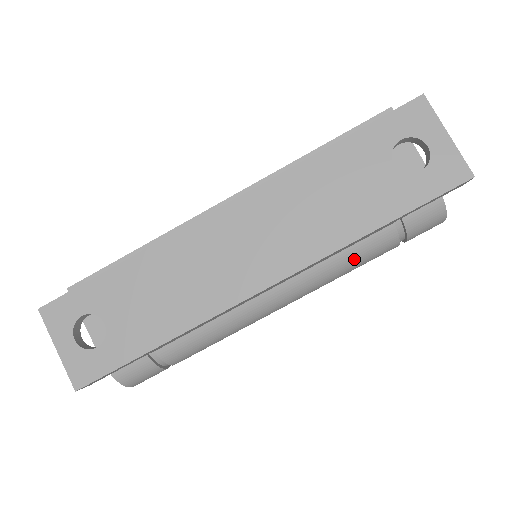
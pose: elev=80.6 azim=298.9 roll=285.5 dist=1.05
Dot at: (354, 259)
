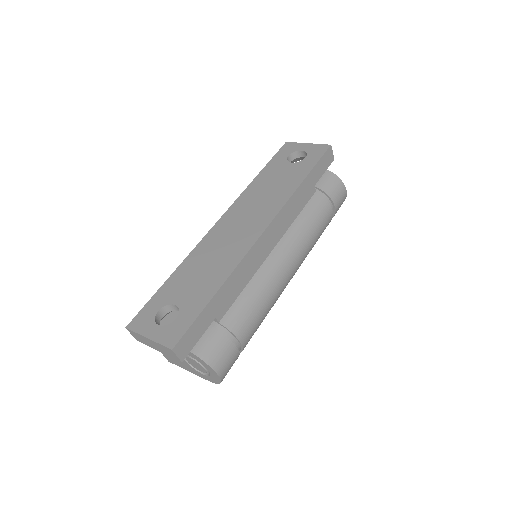
Dot at: (310, 218)
